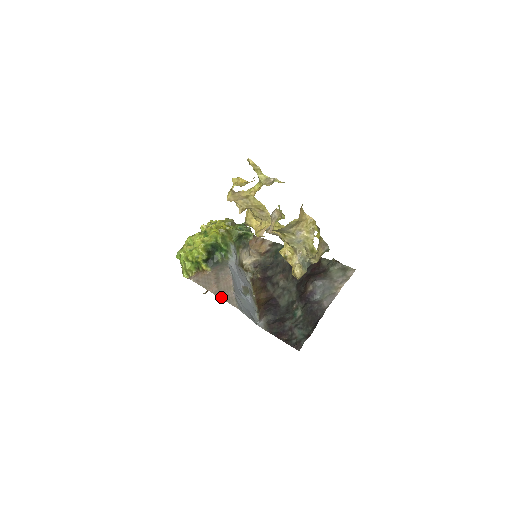
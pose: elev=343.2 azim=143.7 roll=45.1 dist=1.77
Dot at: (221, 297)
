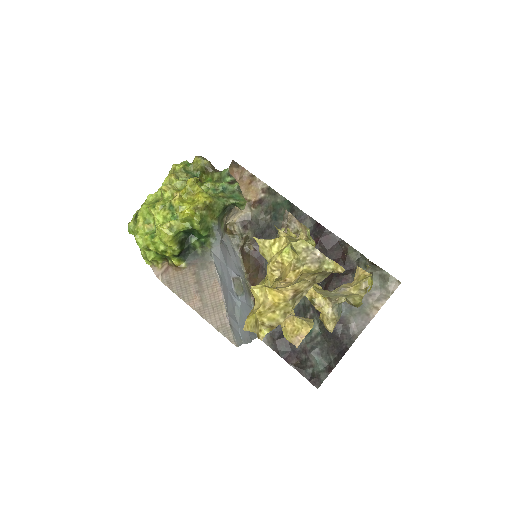
Dot at: (209, 321)
